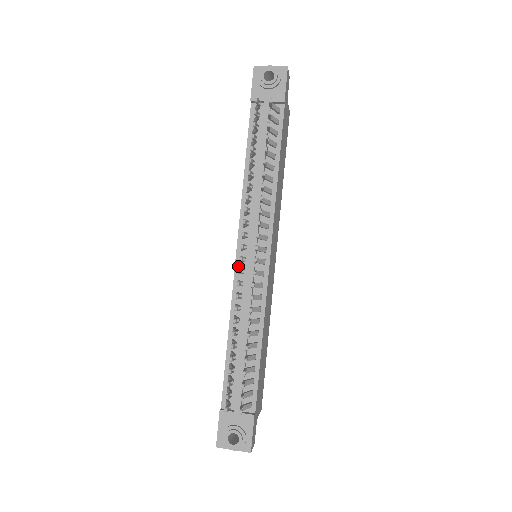
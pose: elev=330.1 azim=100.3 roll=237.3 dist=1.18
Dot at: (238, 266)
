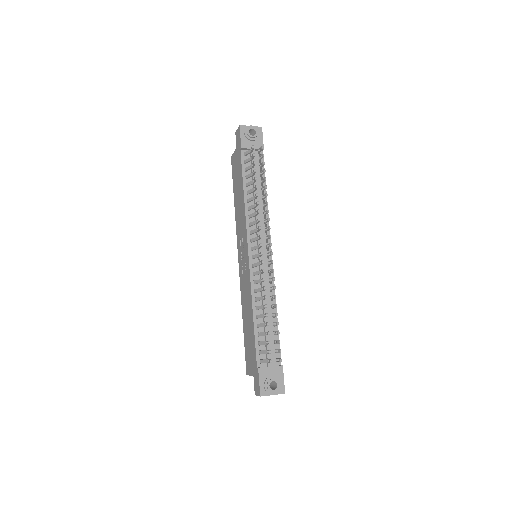
Dot at: (251, 262)
